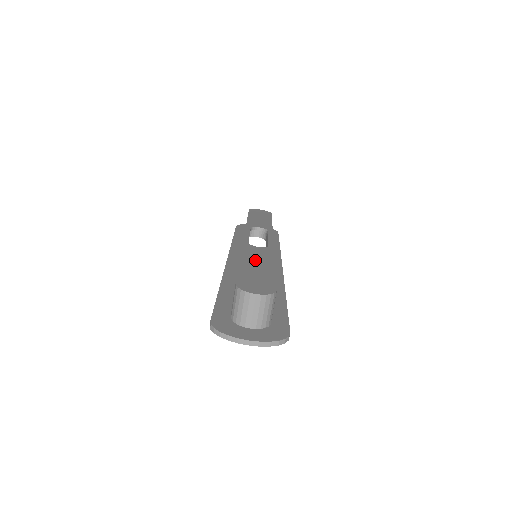
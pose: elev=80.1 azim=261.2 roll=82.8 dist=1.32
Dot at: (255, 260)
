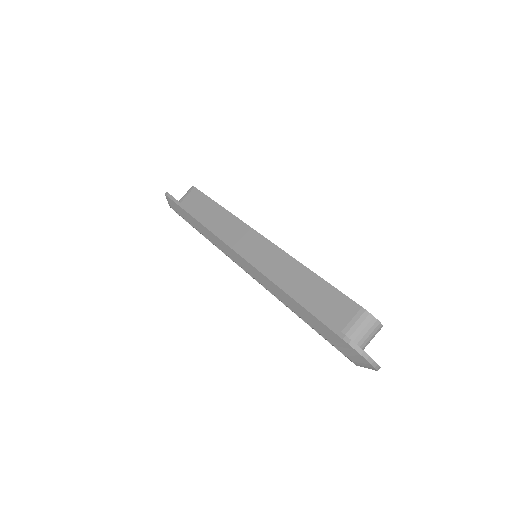
Dot at: occluded
